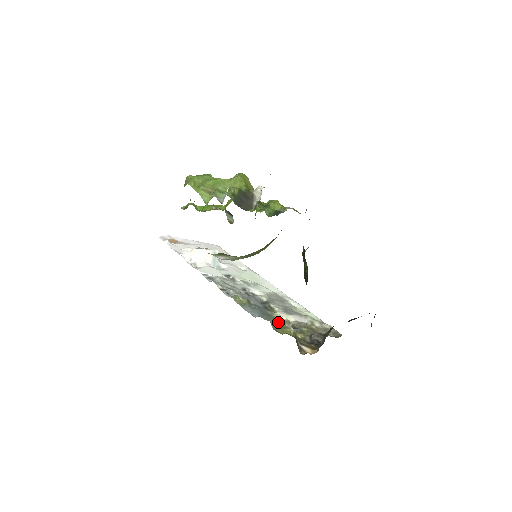
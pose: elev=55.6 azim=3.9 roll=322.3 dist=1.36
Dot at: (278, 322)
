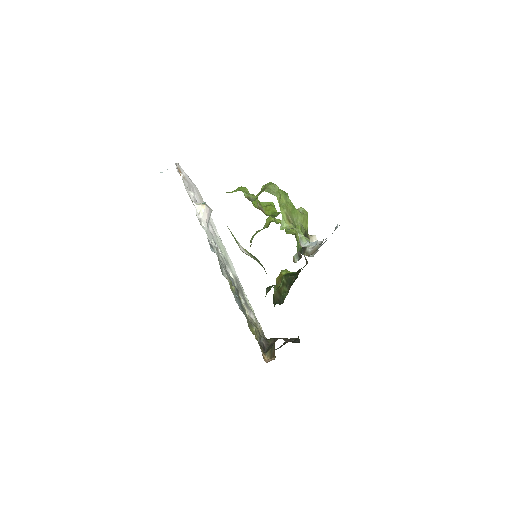
Dot at: occluded
